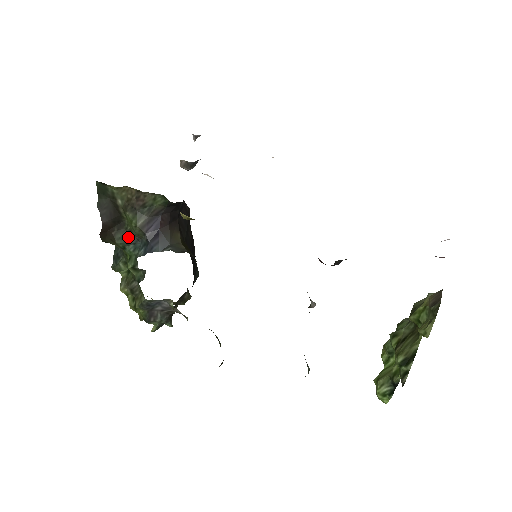
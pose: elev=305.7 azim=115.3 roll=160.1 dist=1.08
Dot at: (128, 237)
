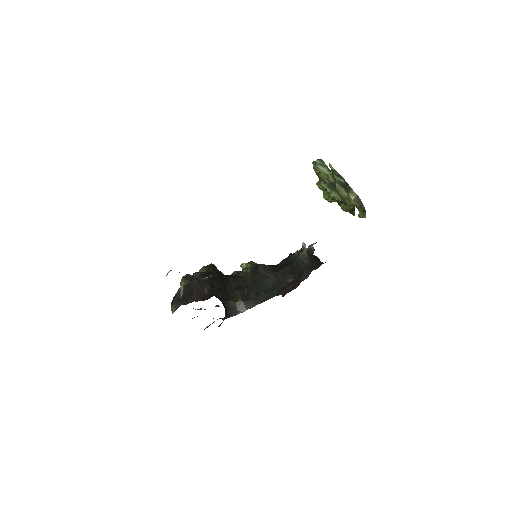
Dot at: occluded
